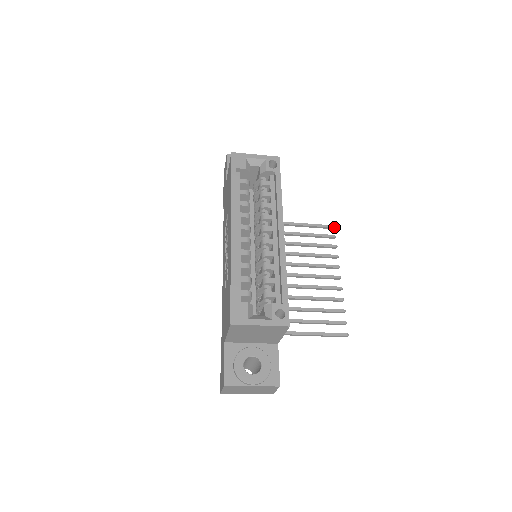
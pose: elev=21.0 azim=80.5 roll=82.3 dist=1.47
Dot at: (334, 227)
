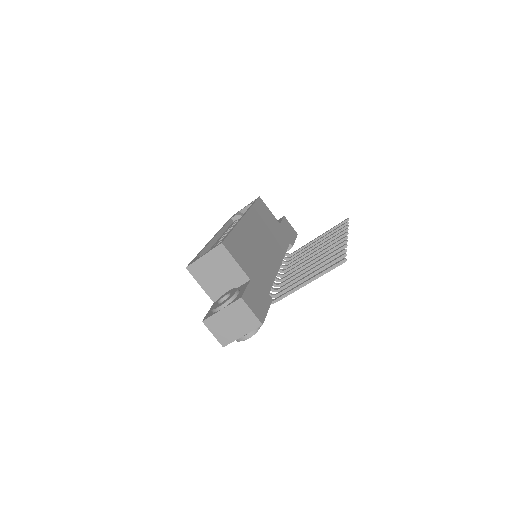
Dot at: (347, 219)
